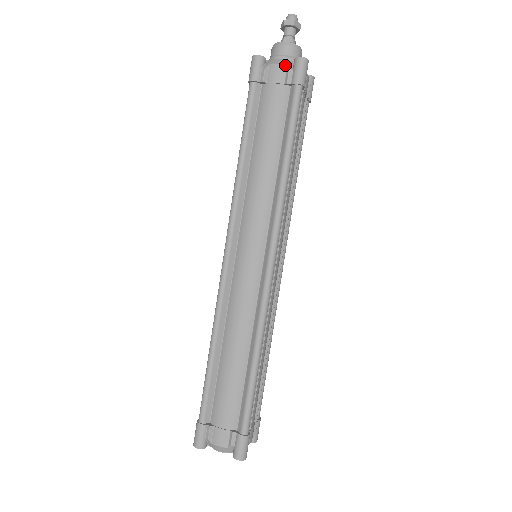
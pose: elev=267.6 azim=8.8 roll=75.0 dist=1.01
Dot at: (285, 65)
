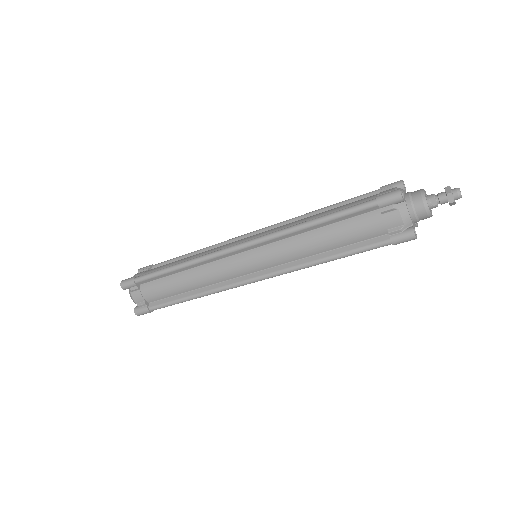
Dot at: (404, 223)
